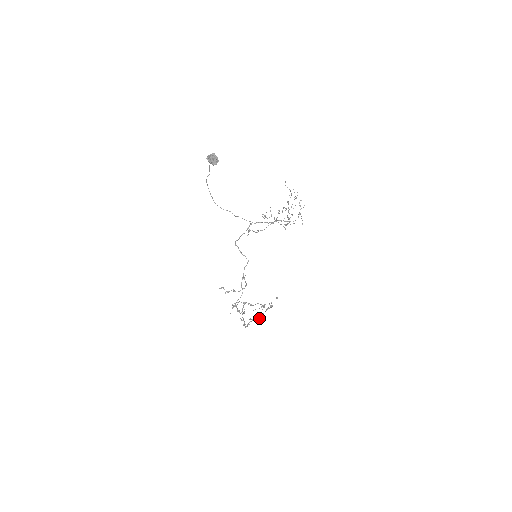
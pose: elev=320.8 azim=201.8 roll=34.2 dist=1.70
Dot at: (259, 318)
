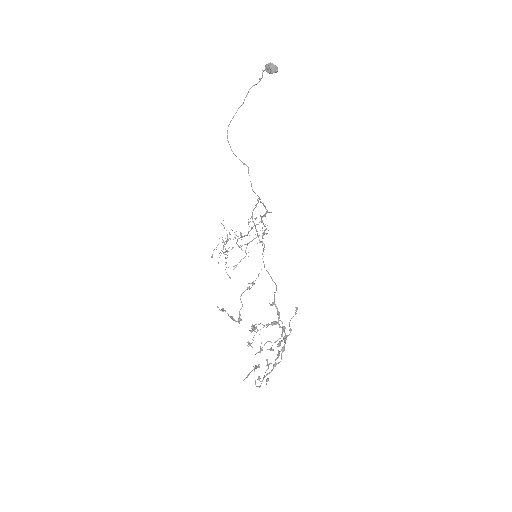
Dot at: (259, 387)
